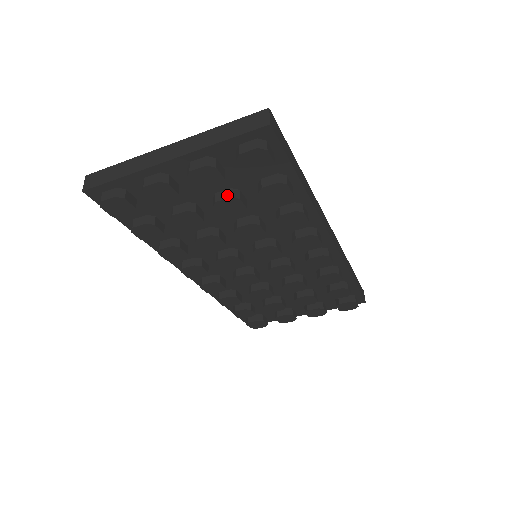
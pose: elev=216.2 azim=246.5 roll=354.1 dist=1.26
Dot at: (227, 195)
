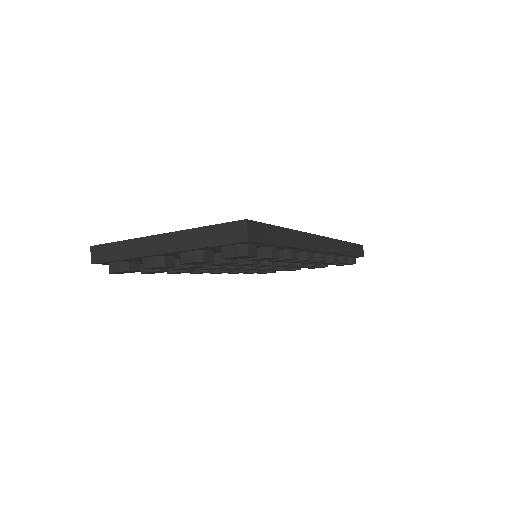
Dot at: (219, 260)
